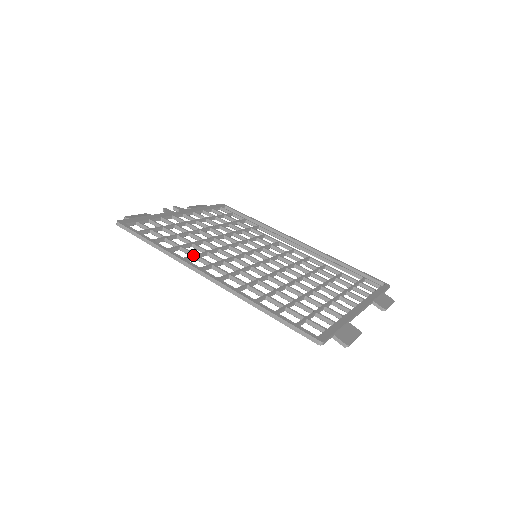
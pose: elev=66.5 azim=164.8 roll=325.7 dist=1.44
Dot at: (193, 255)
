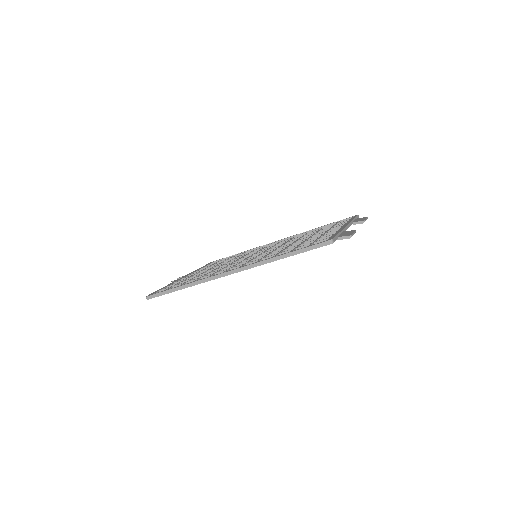
Dot at: (213, 274)
